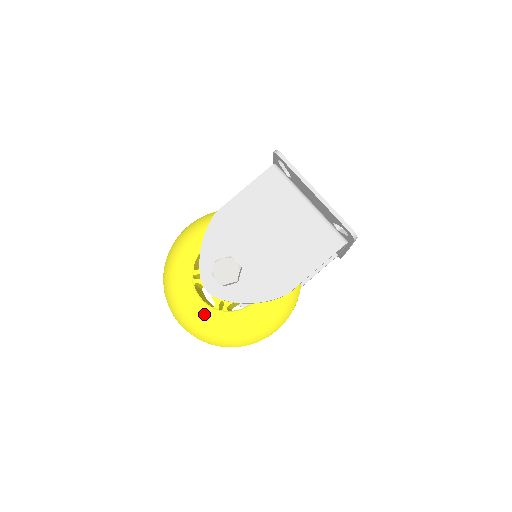
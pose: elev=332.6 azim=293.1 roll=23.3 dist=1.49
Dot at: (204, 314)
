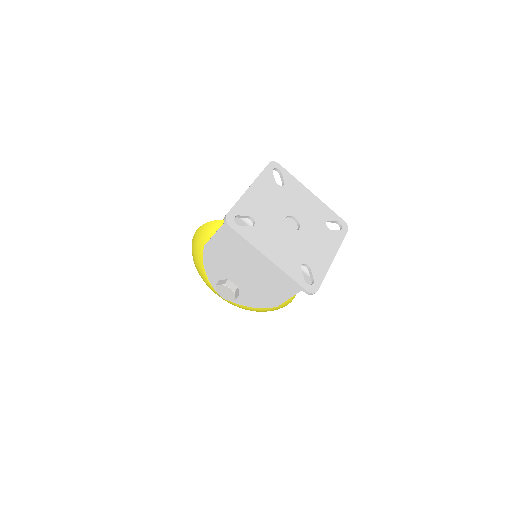
Dot at: (228, 301)
